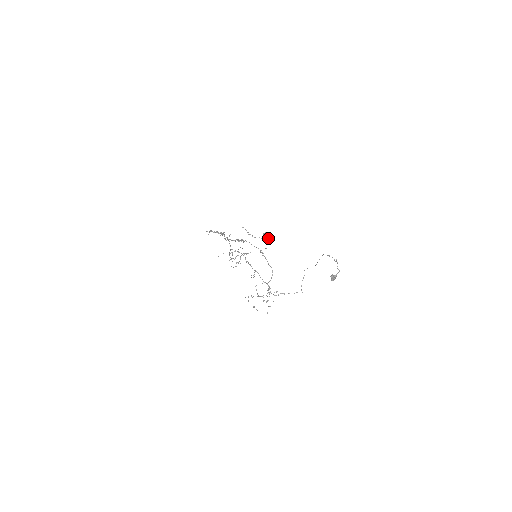
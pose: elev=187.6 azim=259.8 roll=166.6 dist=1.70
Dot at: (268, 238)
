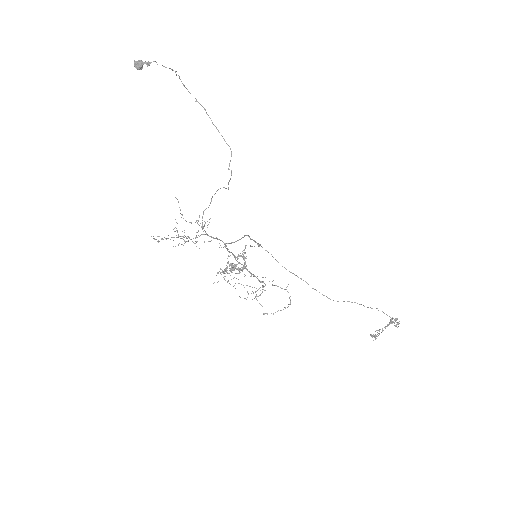
Dot at: occluded
